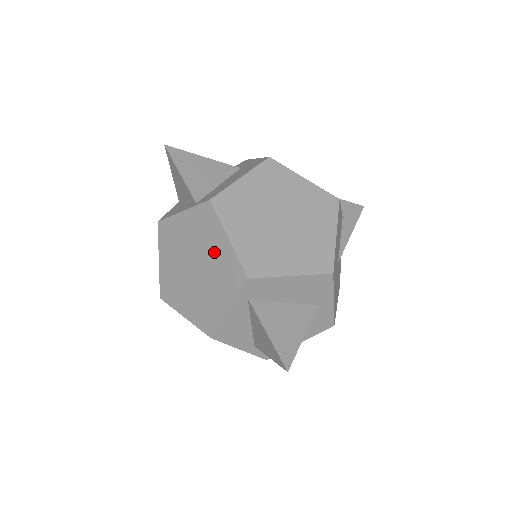
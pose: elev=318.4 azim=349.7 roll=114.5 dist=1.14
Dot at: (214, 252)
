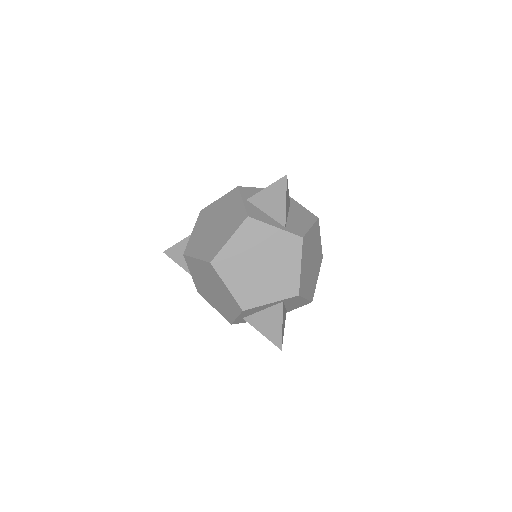
Dot at: (284, 267)
